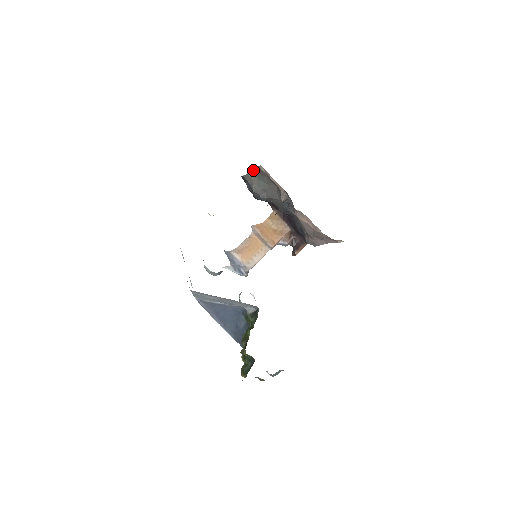
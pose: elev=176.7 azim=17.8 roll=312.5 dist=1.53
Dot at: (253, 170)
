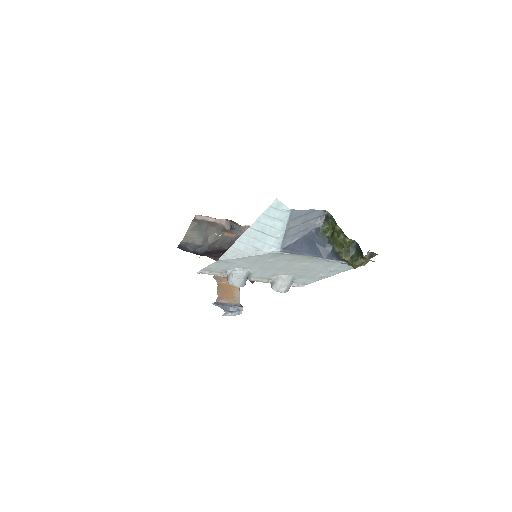
Dot at: (190, 227)
